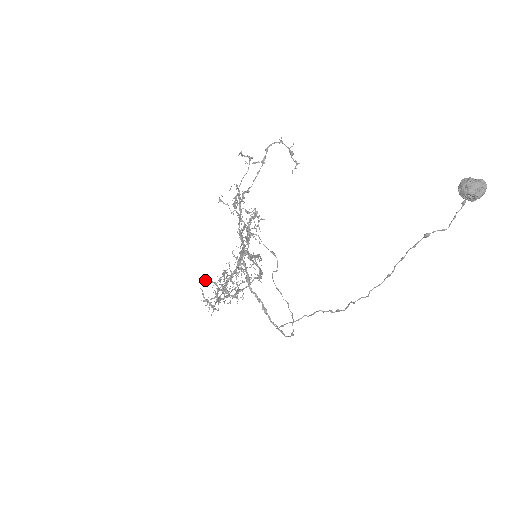
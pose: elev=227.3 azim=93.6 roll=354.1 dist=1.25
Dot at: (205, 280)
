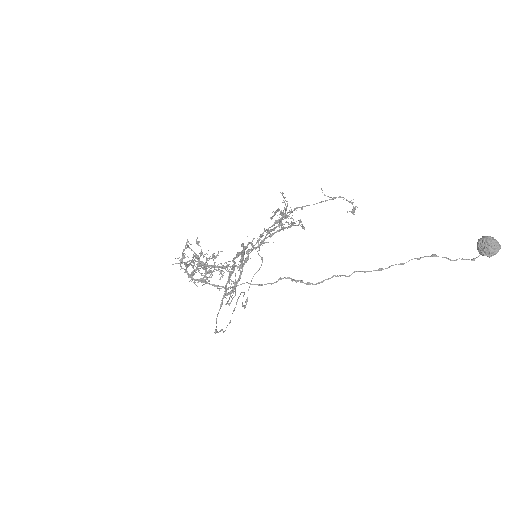
Dot at: occluded
